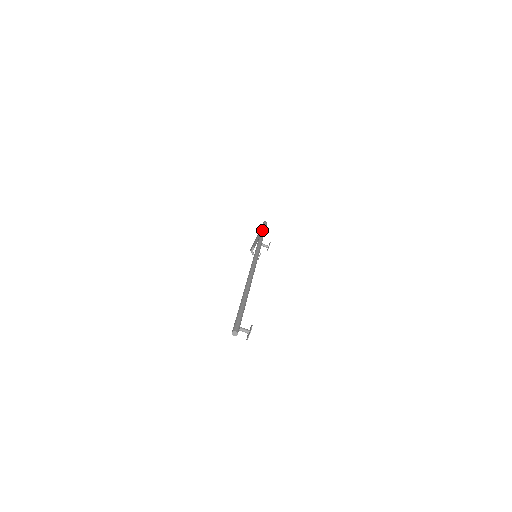
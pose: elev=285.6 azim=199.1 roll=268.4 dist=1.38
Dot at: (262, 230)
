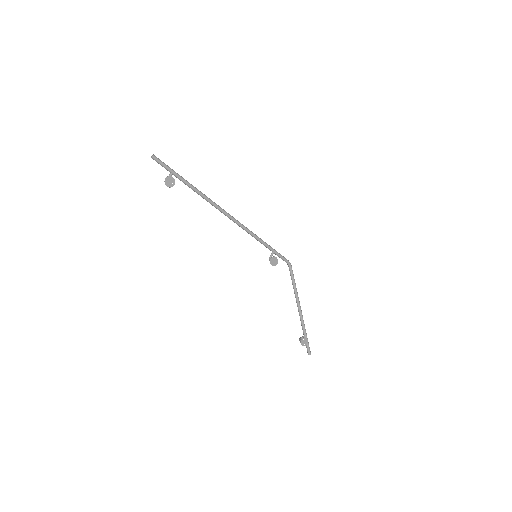
Dot at: (274, 249)
